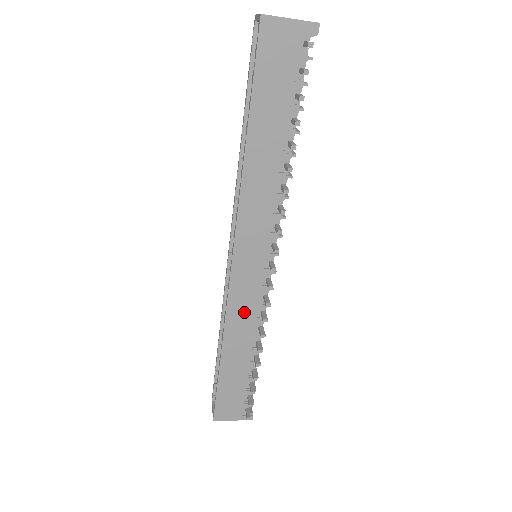
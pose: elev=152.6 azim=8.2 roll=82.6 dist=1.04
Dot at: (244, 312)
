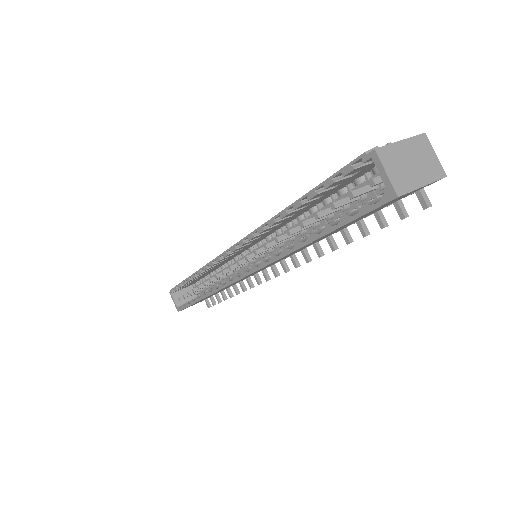
Dot at: occluded
